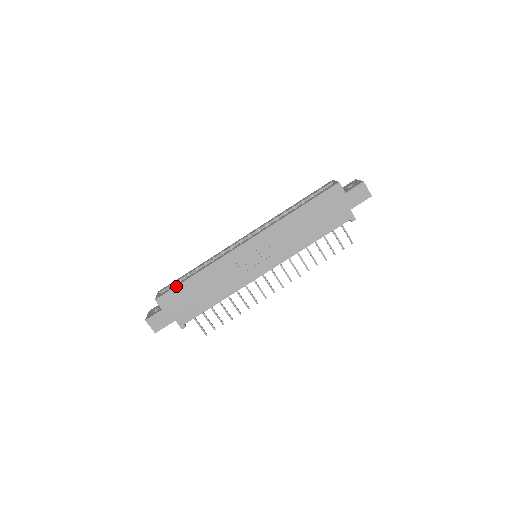
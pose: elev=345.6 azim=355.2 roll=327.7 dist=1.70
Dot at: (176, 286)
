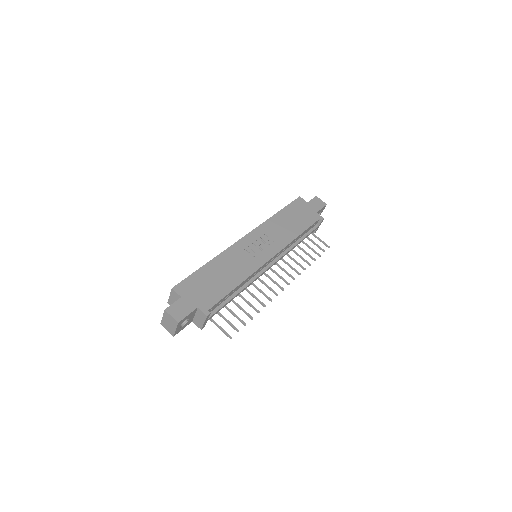
Dot at: (191, 274)
